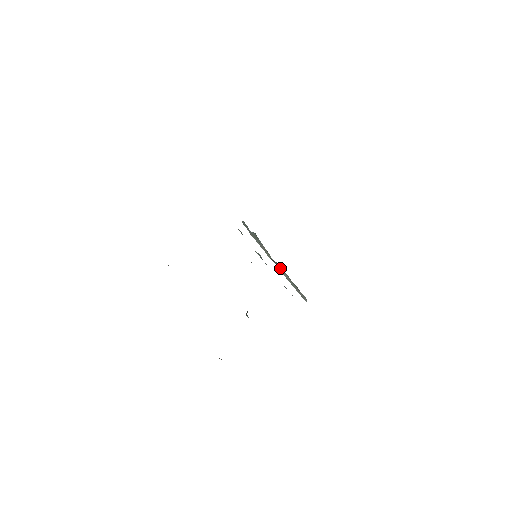
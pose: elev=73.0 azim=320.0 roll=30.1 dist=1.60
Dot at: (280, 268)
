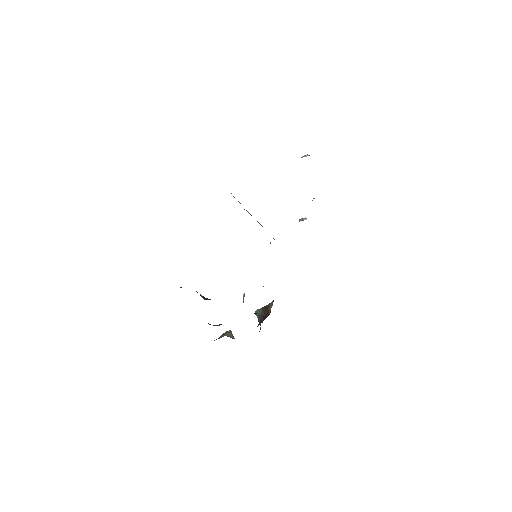
Dot at: occluded
